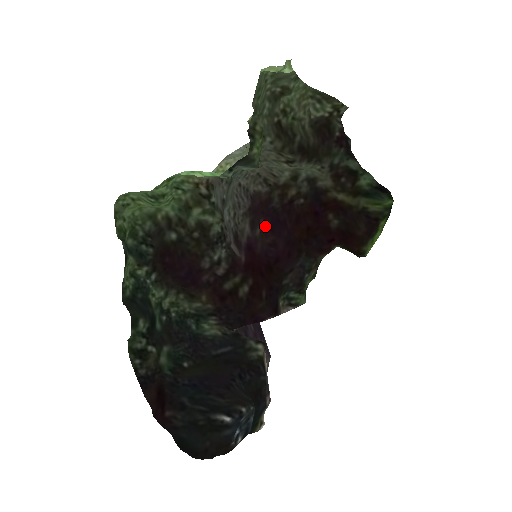
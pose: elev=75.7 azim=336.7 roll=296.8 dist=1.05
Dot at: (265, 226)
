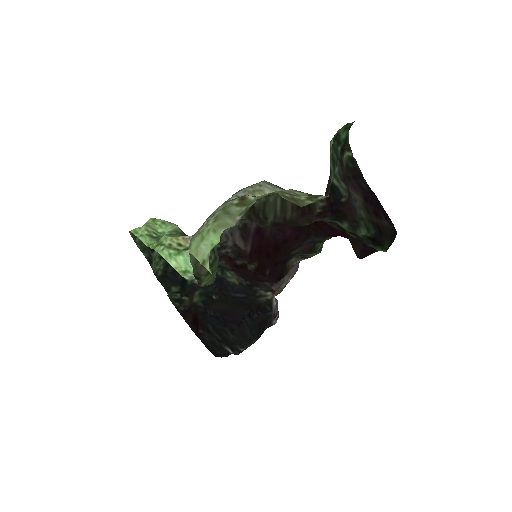
Dot at: occluded
